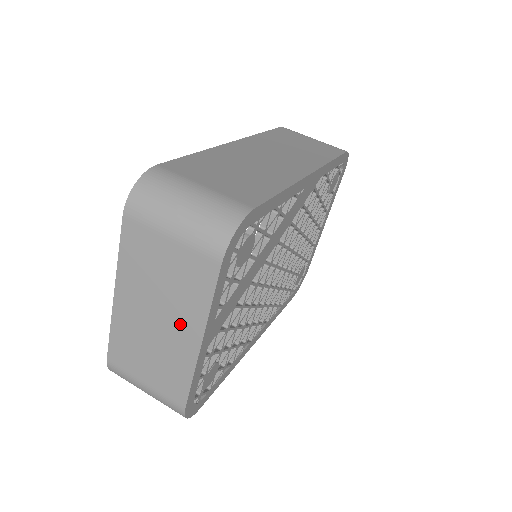
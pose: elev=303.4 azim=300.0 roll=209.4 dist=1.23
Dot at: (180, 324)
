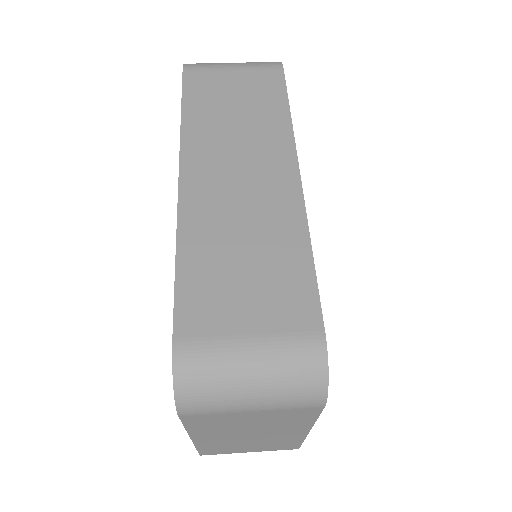
Dot at: (281, 432)
